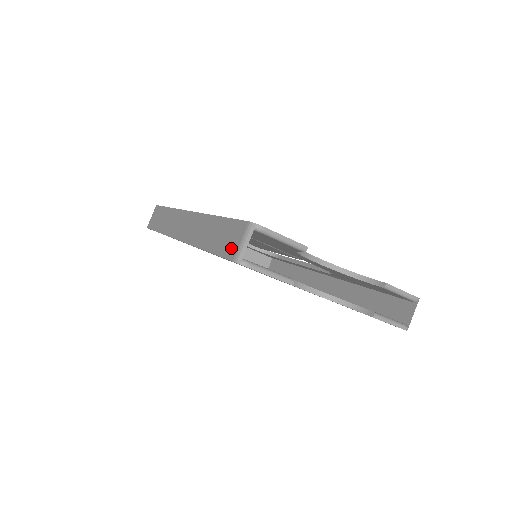
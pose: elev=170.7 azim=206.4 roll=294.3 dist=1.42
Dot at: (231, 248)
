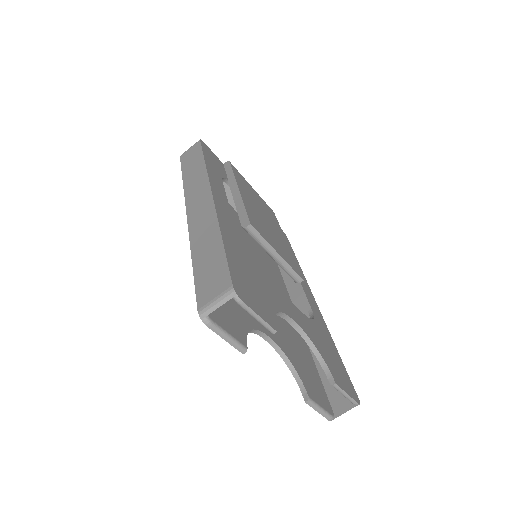
Dot at: (206, 294)
